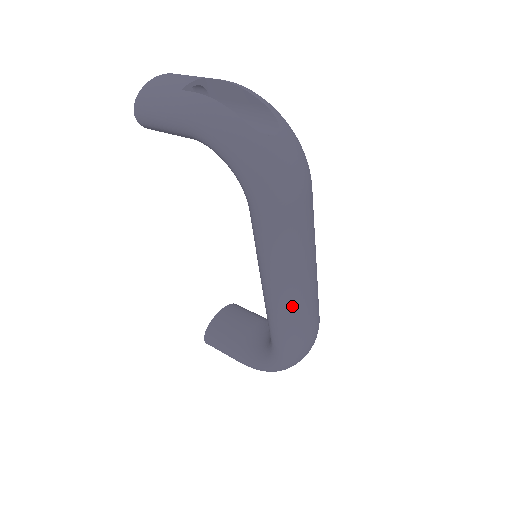
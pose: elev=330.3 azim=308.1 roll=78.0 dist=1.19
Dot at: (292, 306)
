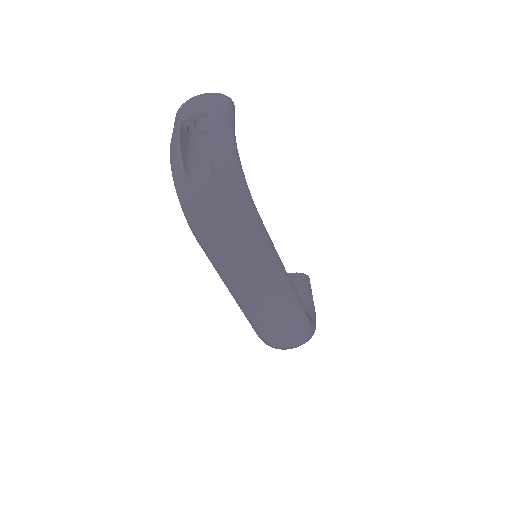
Dot at: (247, 309)
